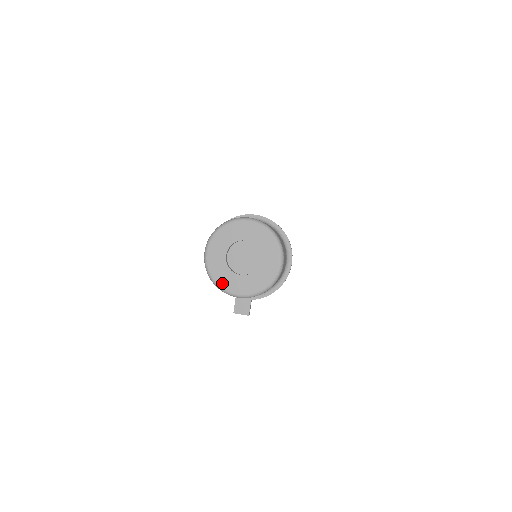
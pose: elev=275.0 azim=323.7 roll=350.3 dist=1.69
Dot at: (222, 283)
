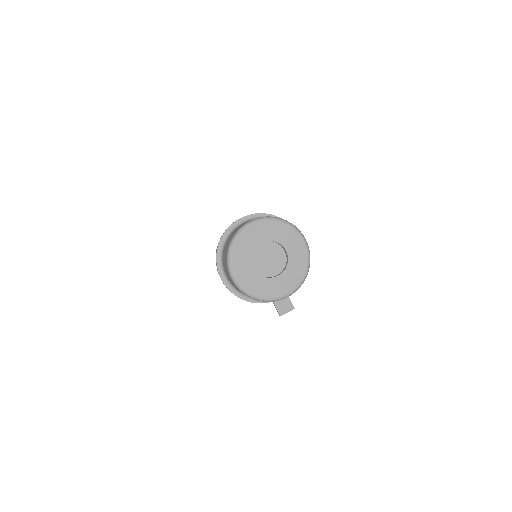
Dot at: (267, 294)
